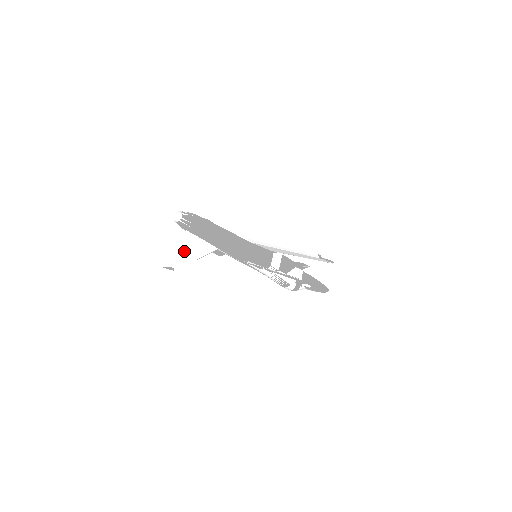
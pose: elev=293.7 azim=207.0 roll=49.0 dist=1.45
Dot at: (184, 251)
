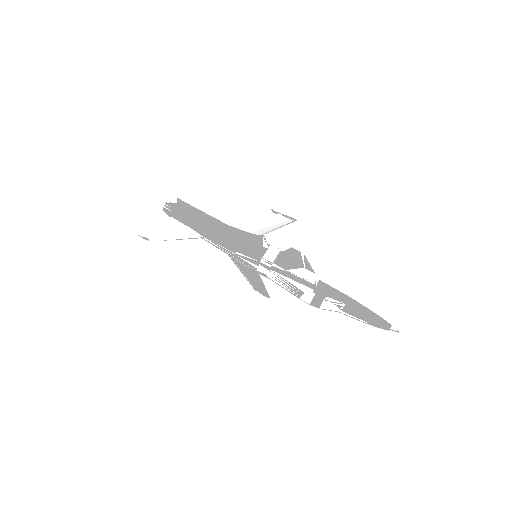
Dot at: (164, 230)
